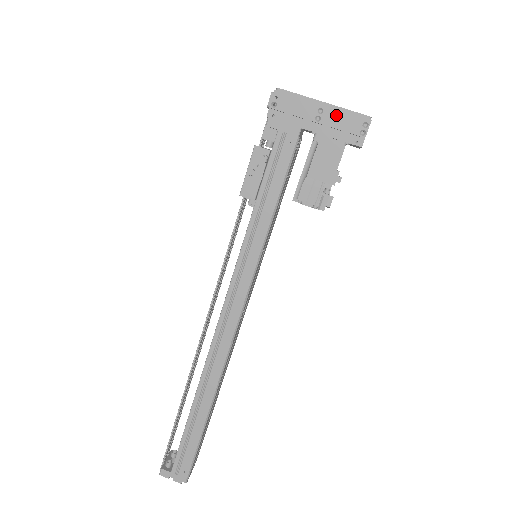
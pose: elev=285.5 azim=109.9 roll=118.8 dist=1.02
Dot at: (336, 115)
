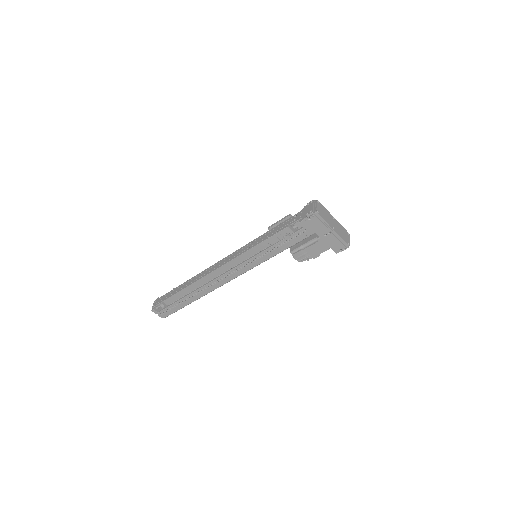
Dot at: (335, 238)
